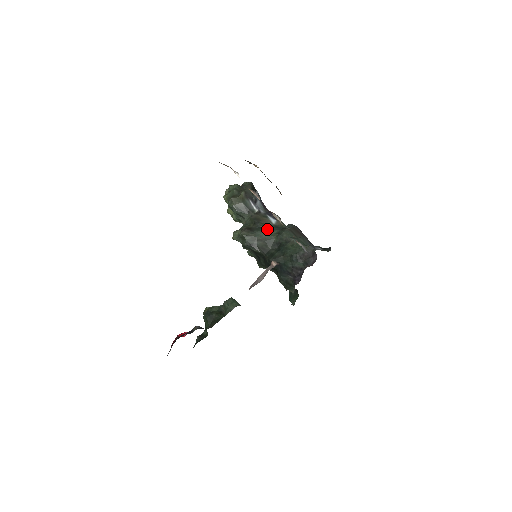
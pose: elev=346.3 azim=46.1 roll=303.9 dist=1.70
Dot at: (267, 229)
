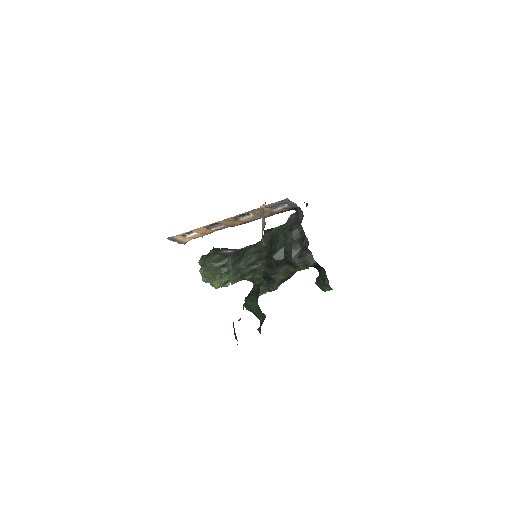
Dot at: (251, 247)
